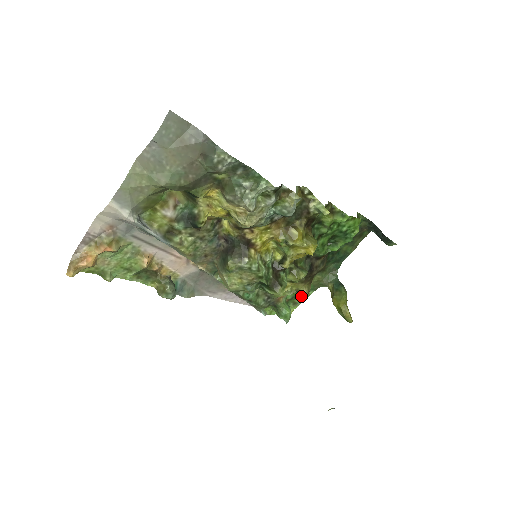
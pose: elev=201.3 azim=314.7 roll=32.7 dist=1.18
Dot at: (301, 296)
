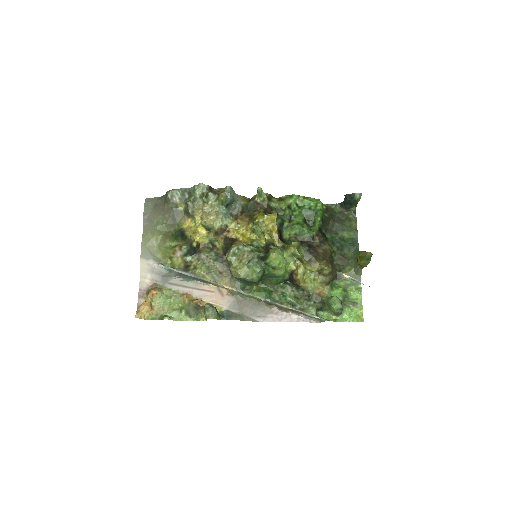
Dot at: (353, 294)
